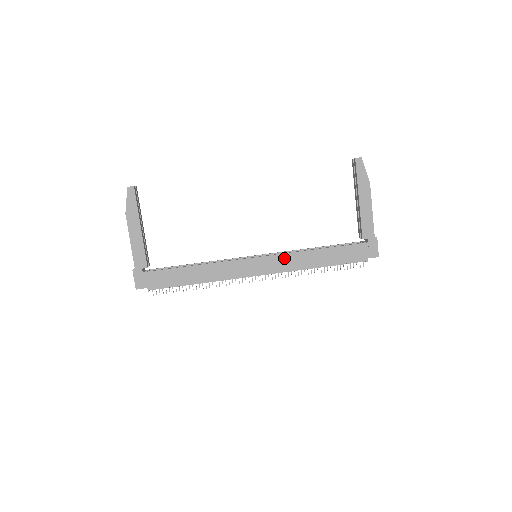
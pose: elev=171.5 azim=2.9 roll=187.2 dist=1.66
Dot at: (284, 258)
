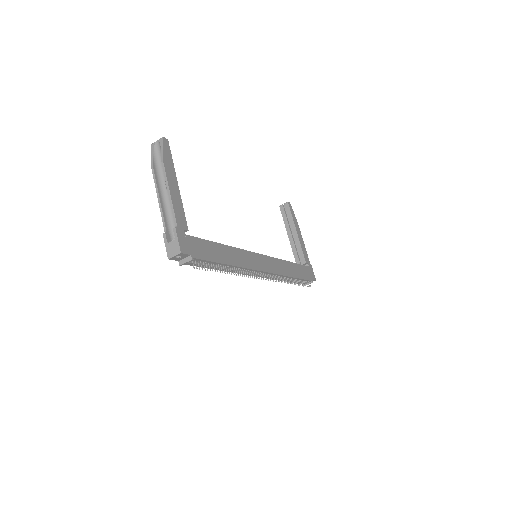
Dot at: (276, 262)
